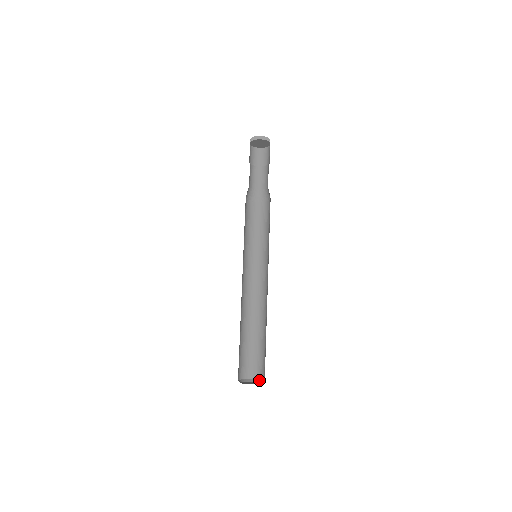
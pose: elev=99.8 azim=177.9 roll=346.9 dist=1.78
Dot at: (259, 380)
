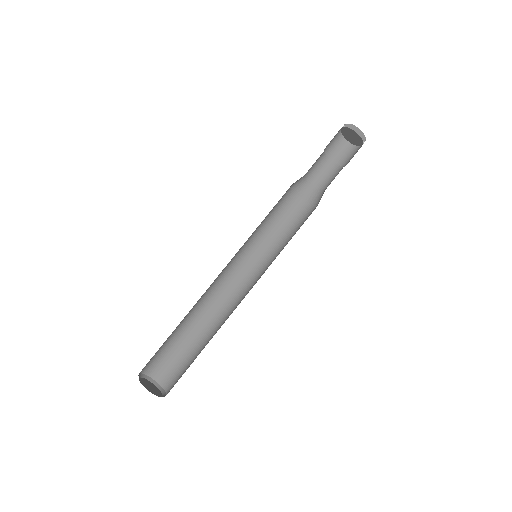
Dot at: (156, 382)
